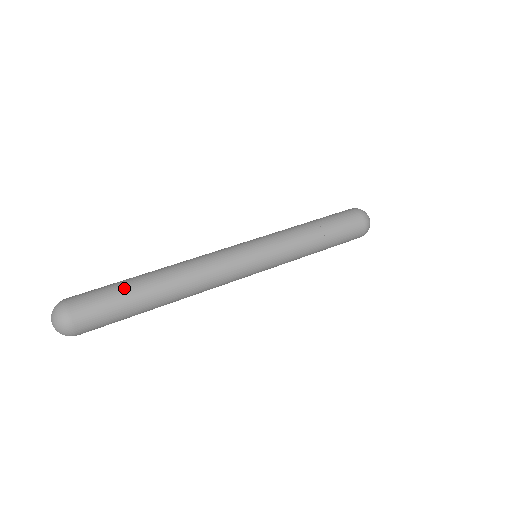
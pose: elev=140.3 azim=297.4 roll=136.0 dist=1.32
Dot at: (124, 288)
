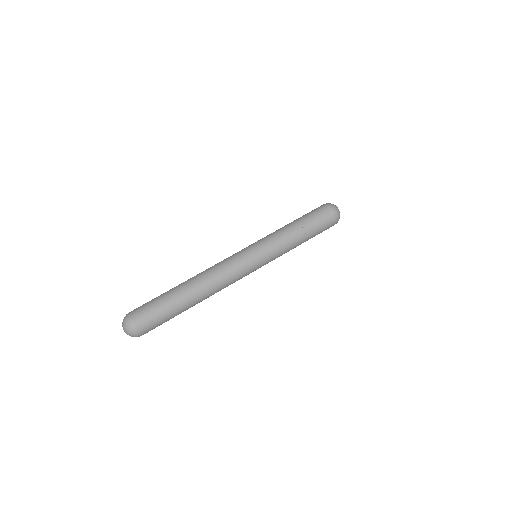
Dot at: (169, 303)
